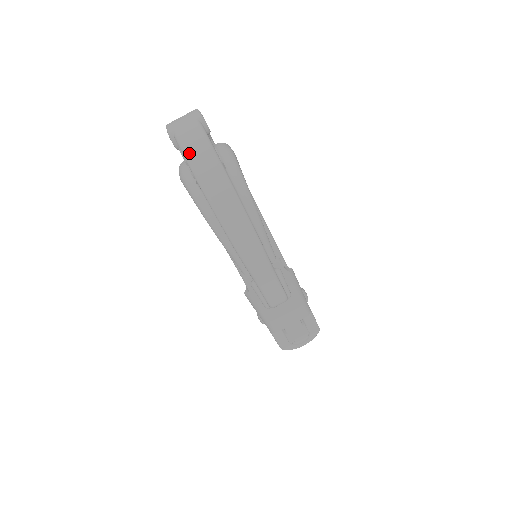
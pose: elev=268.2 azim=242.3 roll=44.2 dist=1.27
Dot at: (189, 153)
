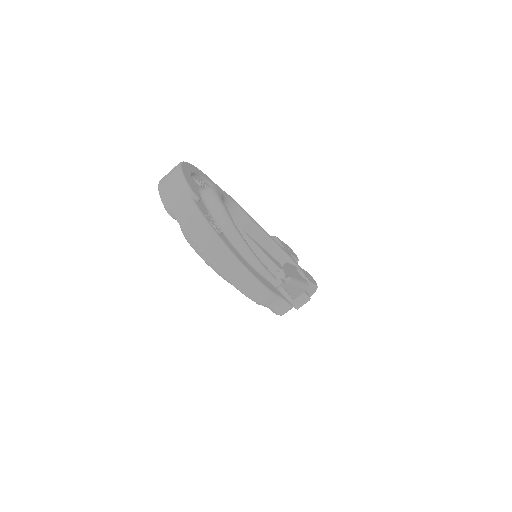
Dot at: (191, 234)
